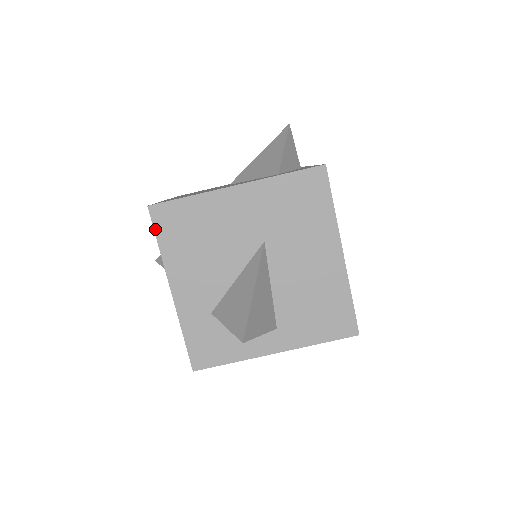
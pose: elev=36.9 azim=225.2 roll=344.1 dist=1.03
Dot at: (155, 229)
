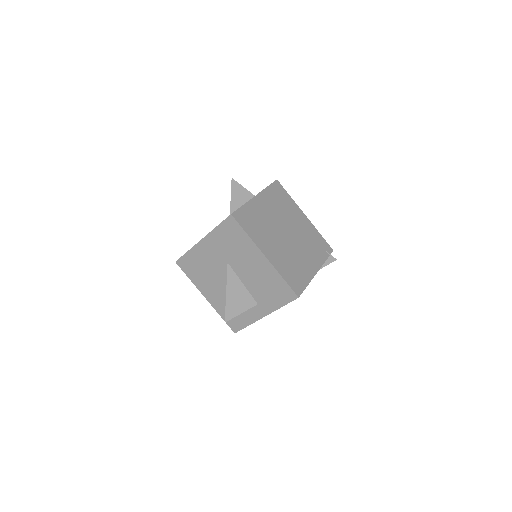
Dot at: (184, 271)
